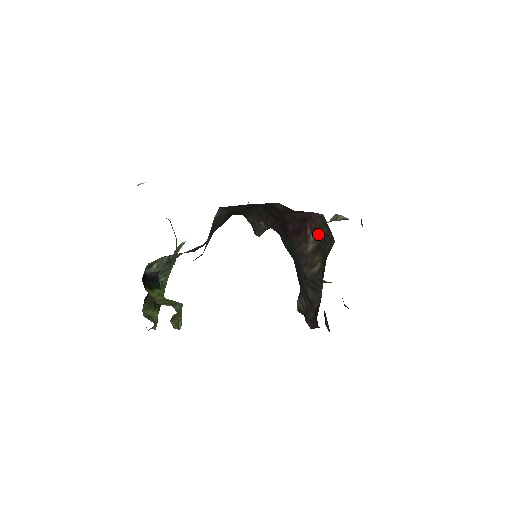
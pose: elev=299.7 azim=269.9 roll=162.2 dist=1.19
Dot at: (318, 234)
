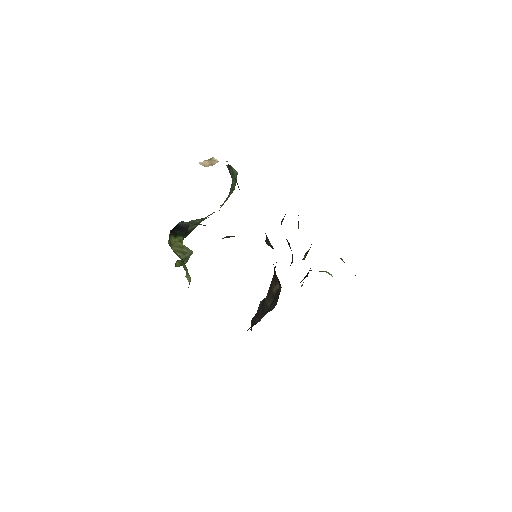
Dot at: (278, 290)
